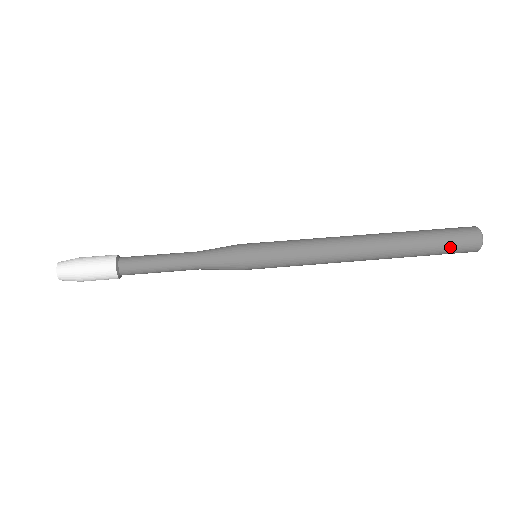
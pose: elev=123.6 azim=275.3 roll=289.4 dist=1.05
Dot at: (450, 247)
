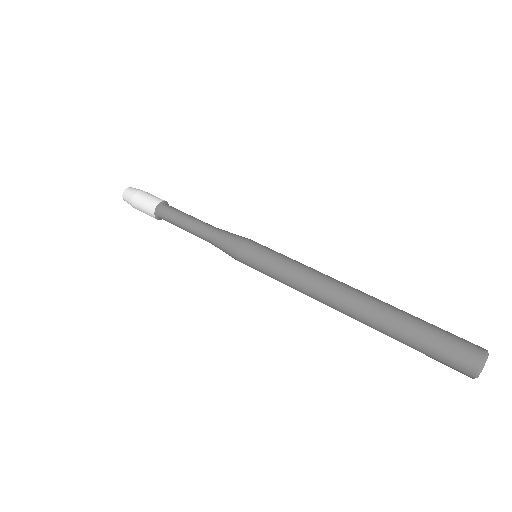
Dot at: (435, 356)
